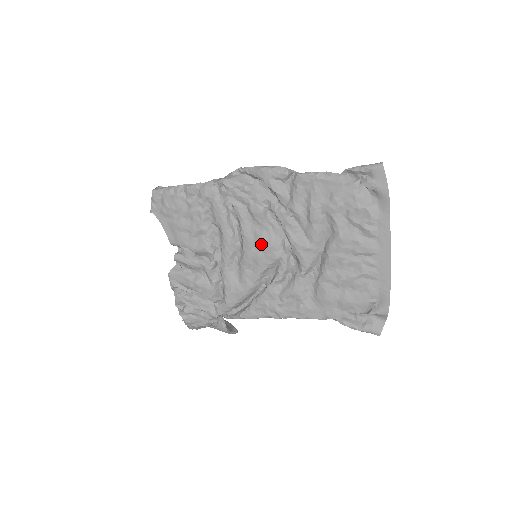
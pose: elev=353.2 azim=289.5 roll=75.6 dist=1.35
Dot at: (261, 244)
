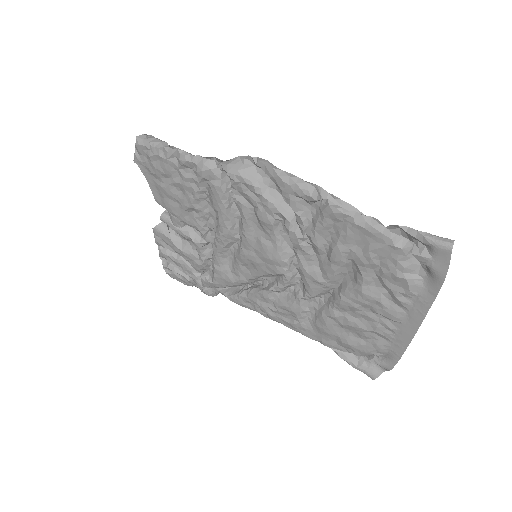
Dot at: (263, 253)
